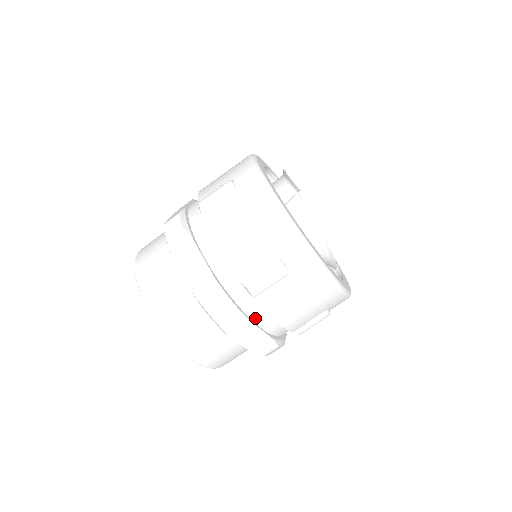
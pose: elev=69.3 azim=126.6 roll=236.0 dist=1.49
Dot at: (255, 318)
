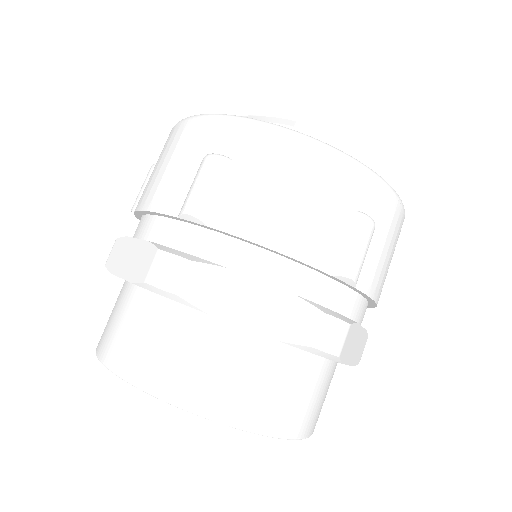
Dot at: (355, 316)
